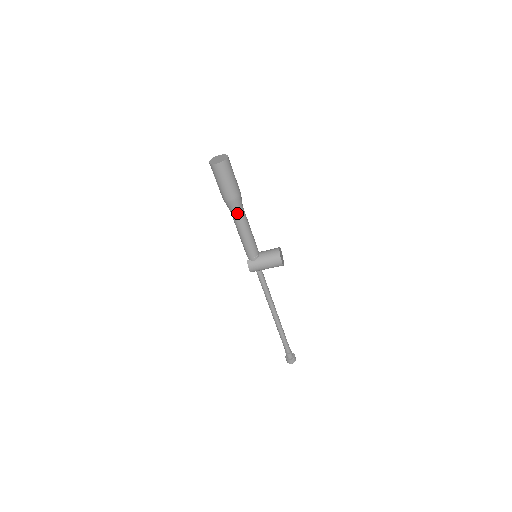
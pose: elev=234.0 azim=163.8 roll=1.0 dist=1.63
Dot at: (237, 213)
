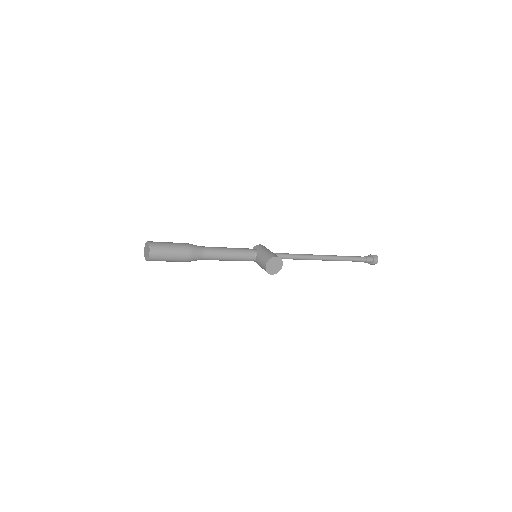
Dot at: (202, 259)
